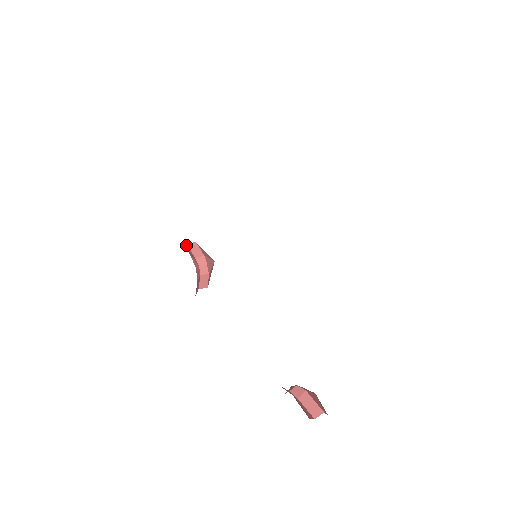
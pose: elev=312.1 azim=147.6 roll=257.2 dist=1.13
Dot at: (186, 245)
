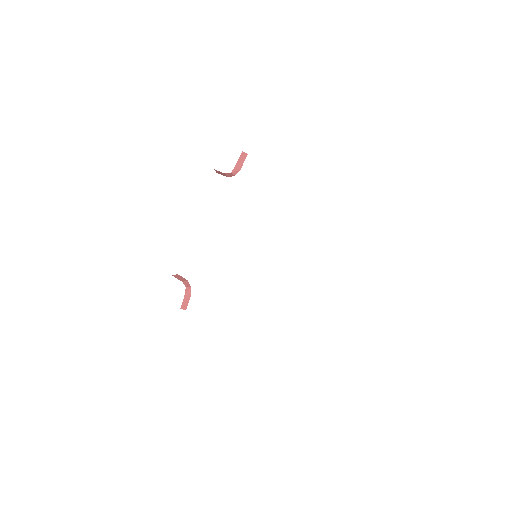
Dot at: (242, 152)
